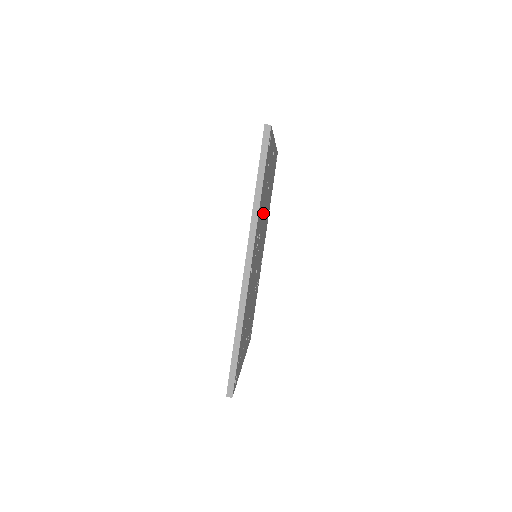
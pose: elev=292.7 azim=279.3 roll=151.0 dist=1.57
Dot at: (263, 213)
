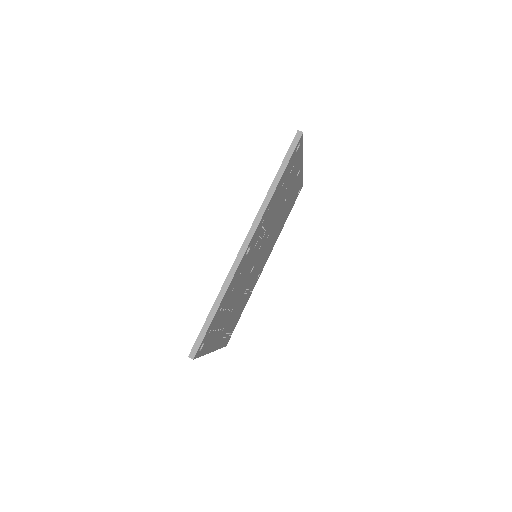
Dot at: (274, 216)
